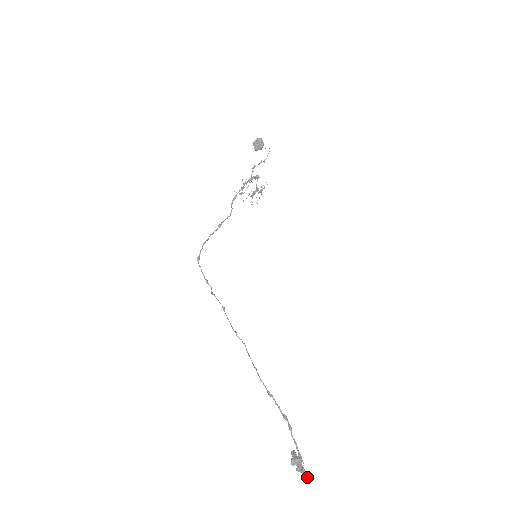
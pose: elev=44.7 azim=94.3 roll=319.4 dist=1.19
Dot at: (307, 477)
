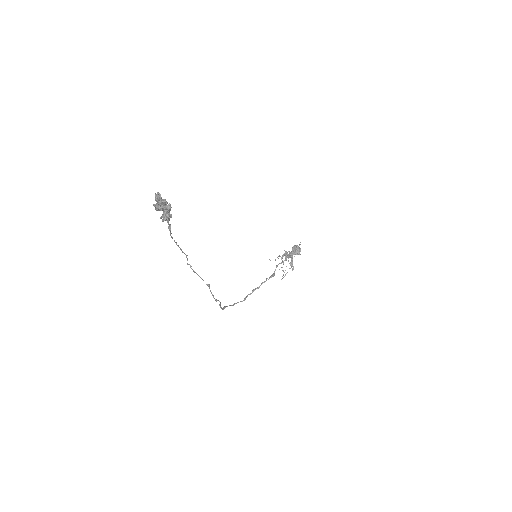
Dot at: (157, 194)
